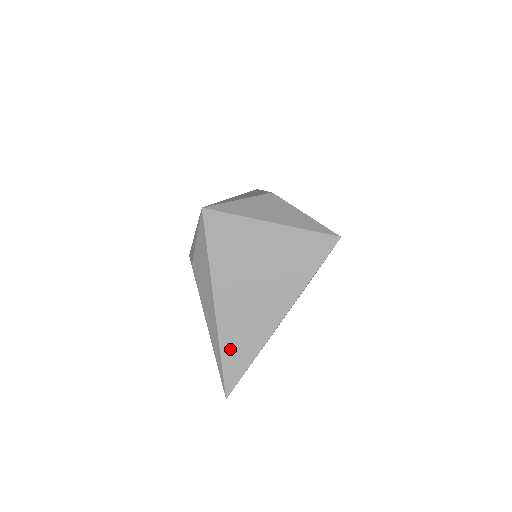
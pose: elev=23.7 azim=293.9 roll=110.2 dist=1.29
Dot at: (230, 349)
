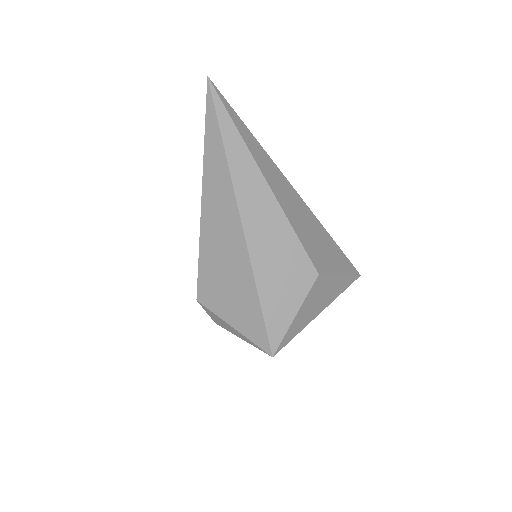
Dot at: occluded
